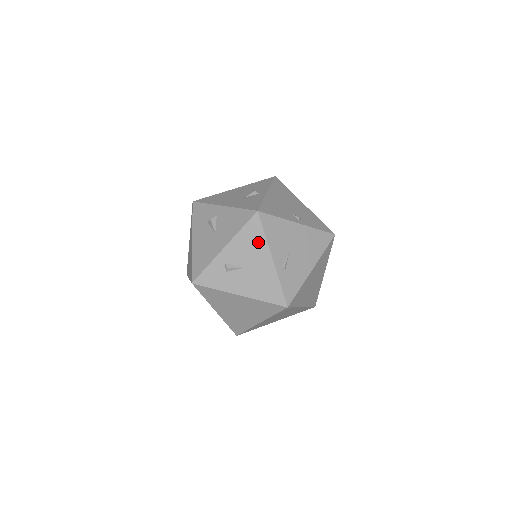
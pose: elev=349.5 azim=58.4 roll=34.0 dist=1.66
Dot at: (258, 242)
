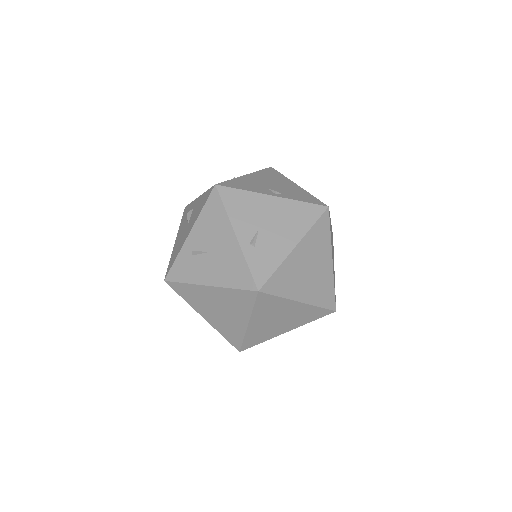
Dot at: (219, 219)
